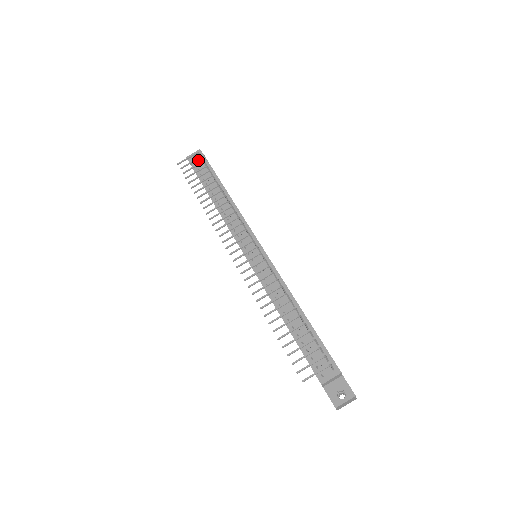
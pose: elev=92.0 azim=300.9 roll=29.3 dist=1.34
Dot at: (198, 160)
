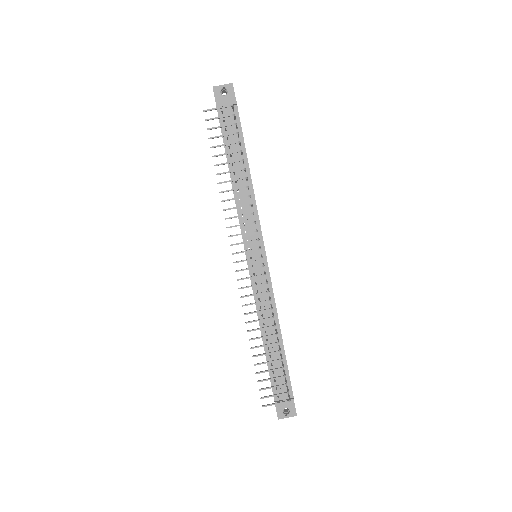
Dot at: (228, 107)
